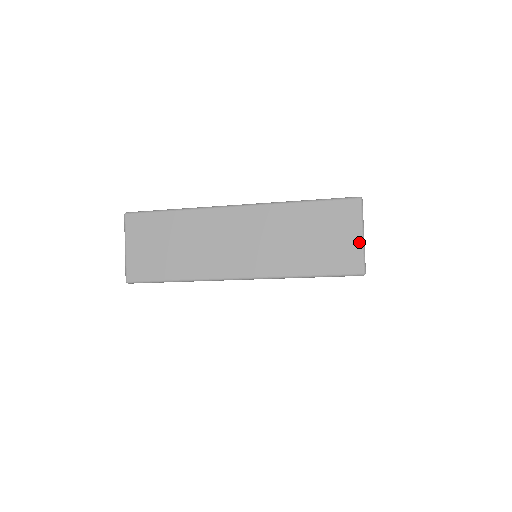
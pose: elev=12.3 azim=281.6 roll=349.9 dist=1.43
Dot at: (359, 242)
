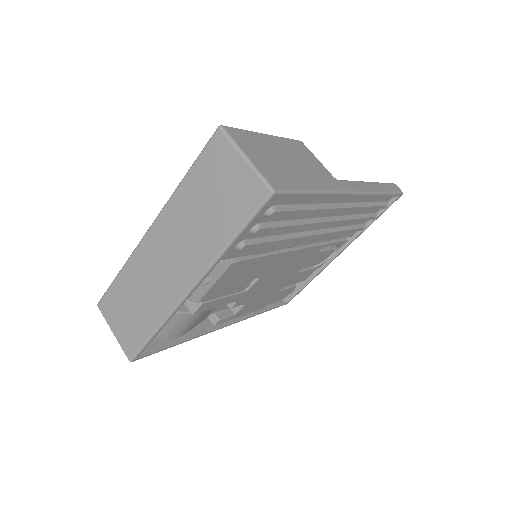
Dot at: (246, 167)
